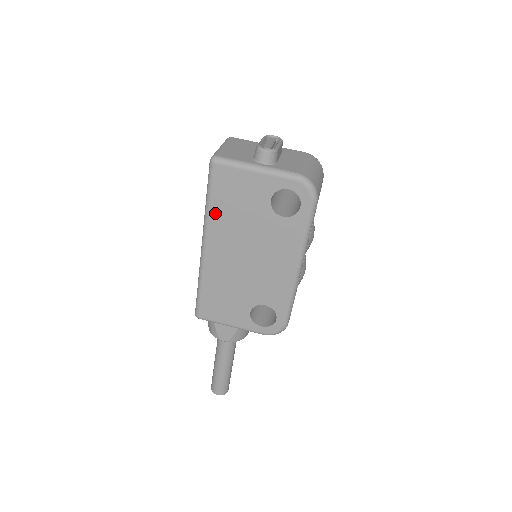
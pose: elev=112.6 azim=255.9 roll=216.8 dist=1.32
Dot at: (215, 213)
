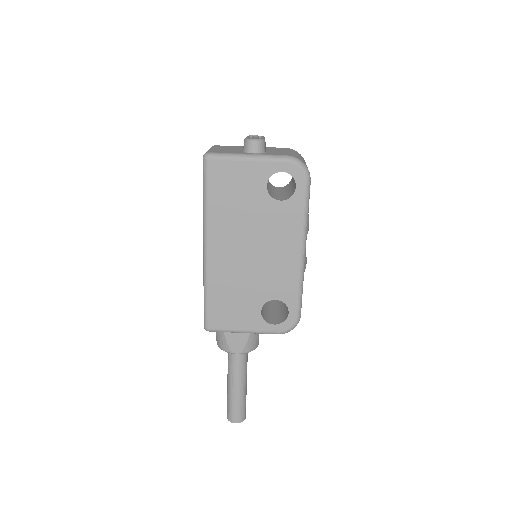
Dot at: (214, 210)
